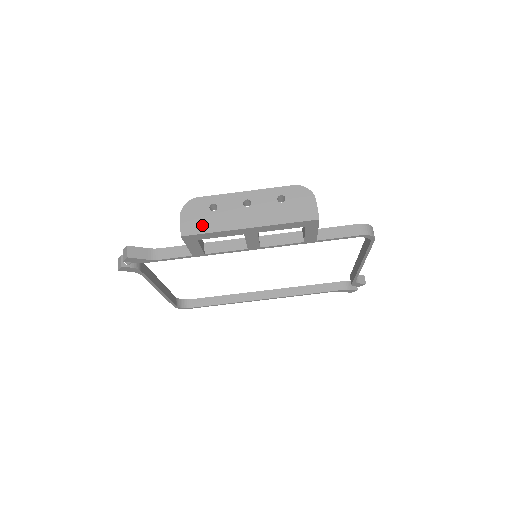
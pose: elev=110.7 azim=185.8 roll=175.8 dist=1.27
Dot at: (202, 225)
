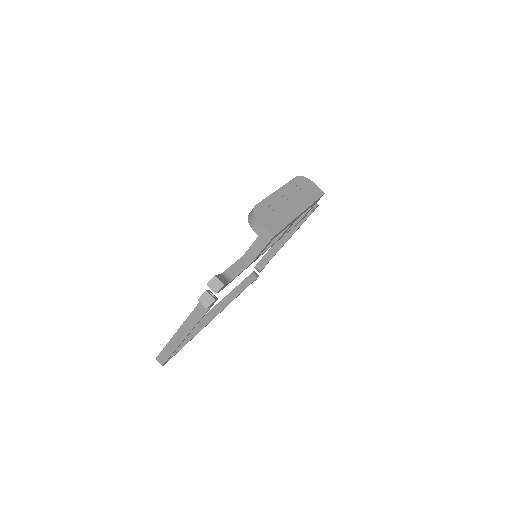
Dot at: (277, 223)
